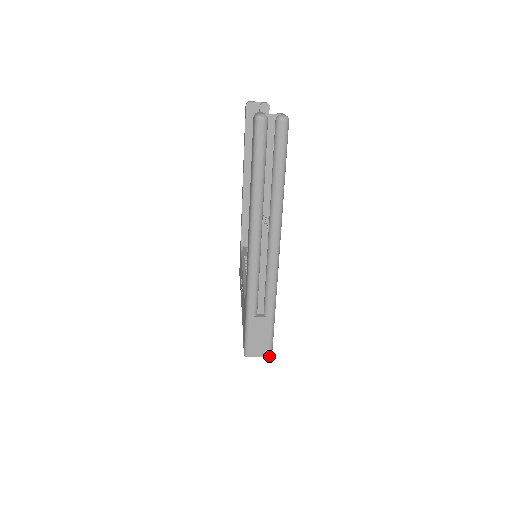
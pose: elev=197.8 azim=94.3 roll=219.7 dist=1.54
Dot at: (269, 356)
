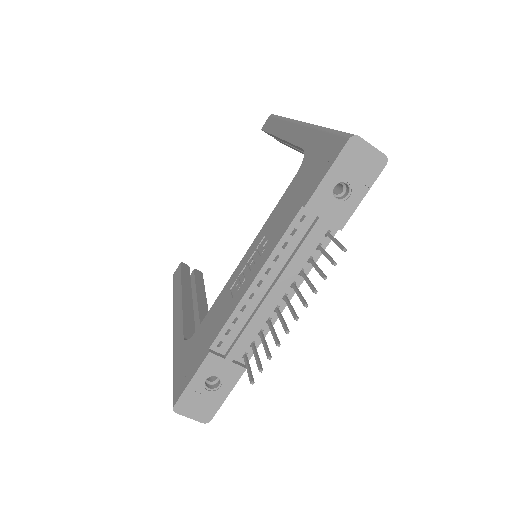
Dot at: (385, 156)
